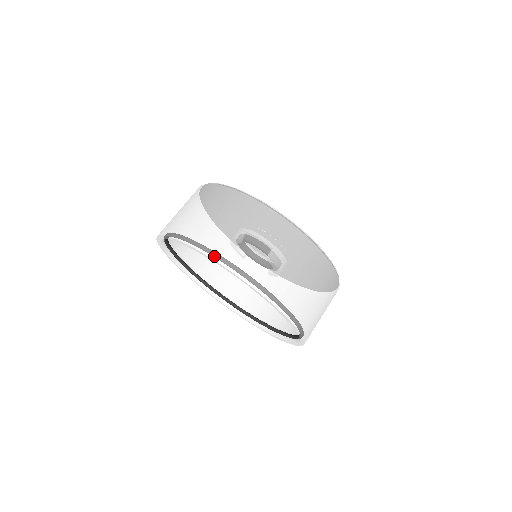
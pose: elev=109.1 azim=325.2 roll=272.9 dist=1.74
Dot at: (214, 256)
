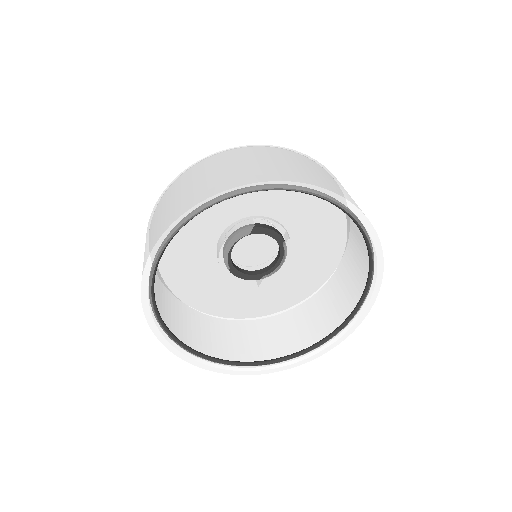
Dot at: (323, 186)
